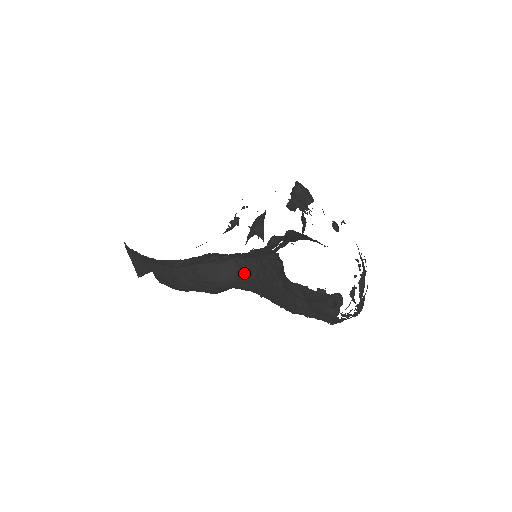
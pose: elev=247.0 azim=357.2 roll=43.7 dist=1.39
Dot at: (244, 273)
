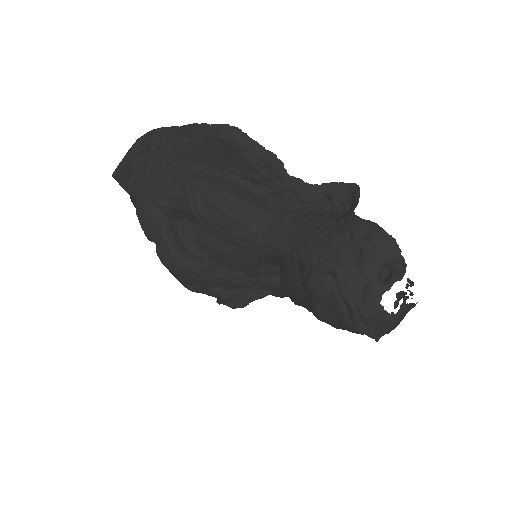
Dot at: (275, 216)
